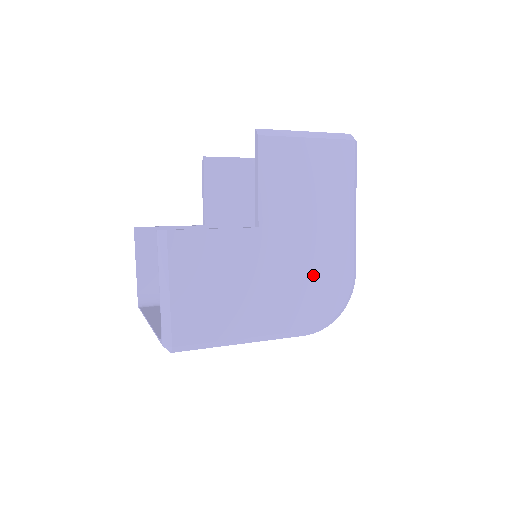
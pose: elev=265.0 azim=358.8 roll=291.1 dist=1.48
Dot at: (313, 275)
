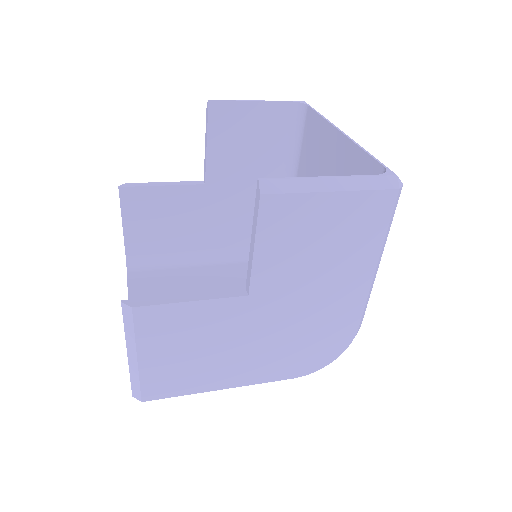
Dot at: (309, 334)
